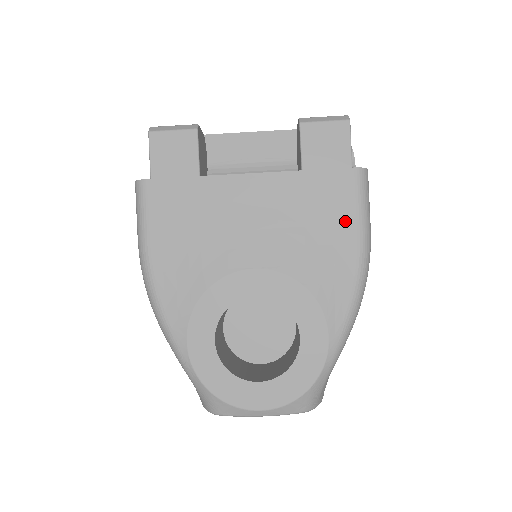
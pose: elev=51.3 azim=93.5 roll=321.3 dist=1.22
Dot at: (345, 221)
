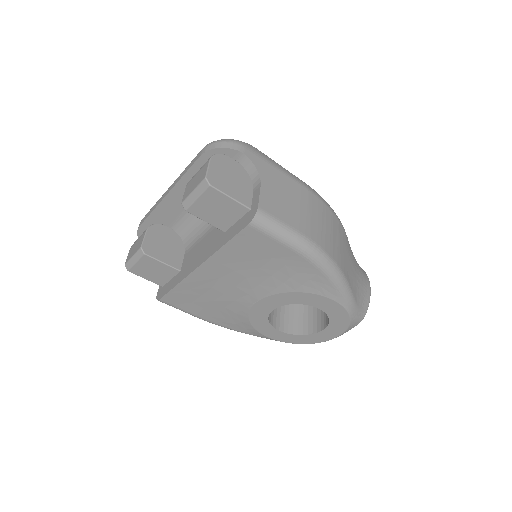
Dot at: (278, 251)
